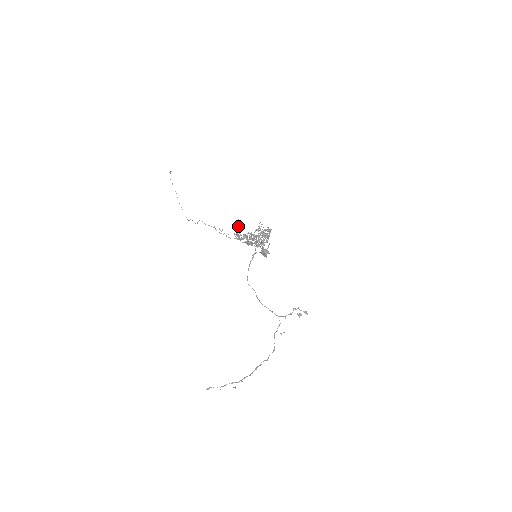
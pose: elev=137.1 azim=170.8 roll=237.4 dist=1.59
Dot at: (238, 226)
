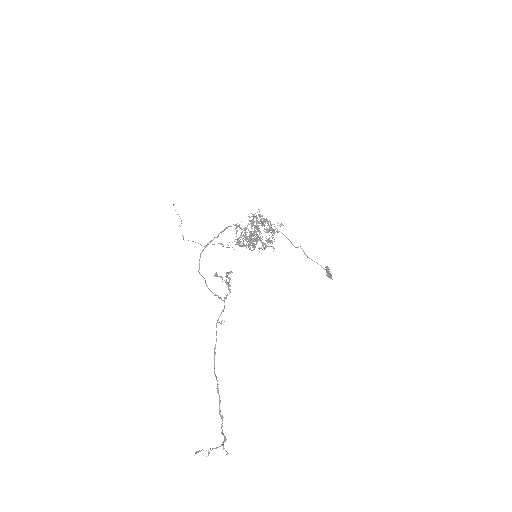
Dot at: occluded
